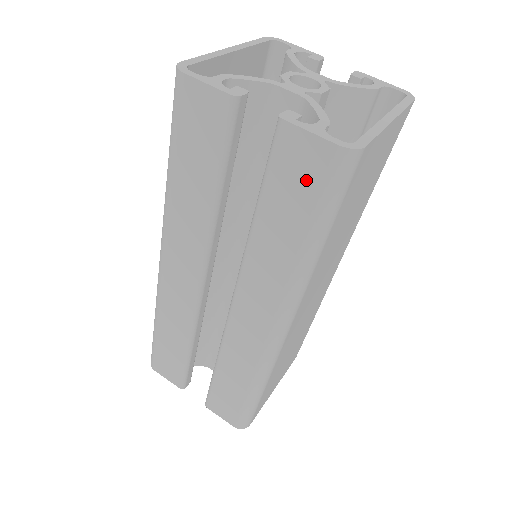
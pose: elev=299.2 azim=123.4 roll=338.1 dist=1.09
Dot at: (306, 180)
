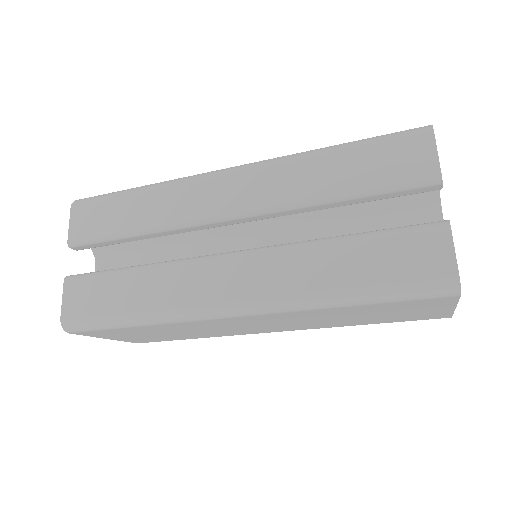
Dot at: (411, 264)
